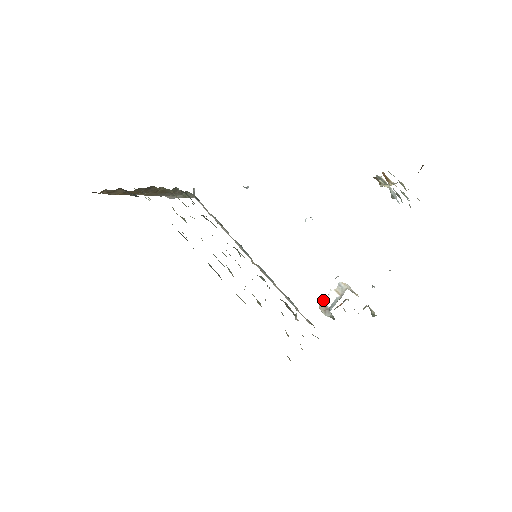
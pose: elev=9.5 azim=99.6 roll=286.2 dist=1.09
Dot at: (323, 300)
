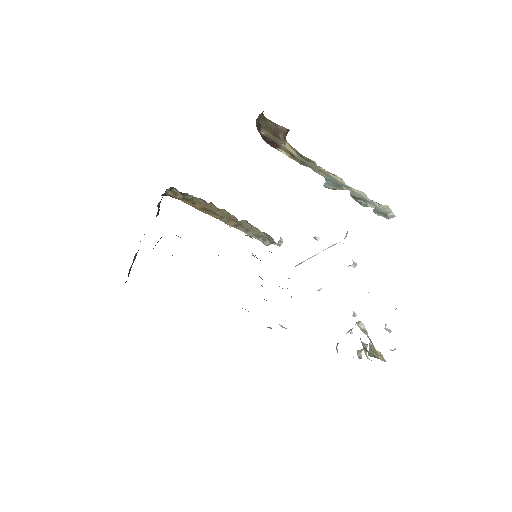
Dot at: occluded
